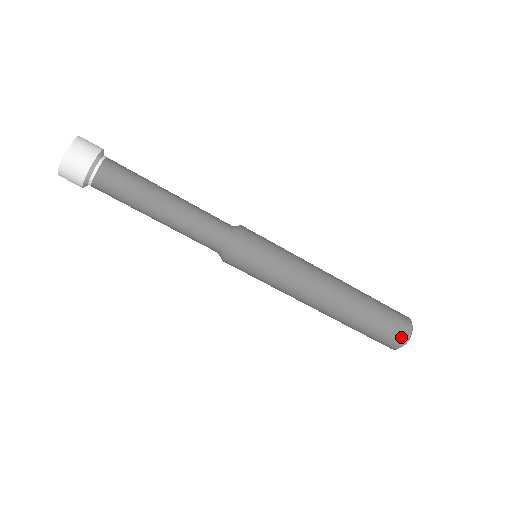
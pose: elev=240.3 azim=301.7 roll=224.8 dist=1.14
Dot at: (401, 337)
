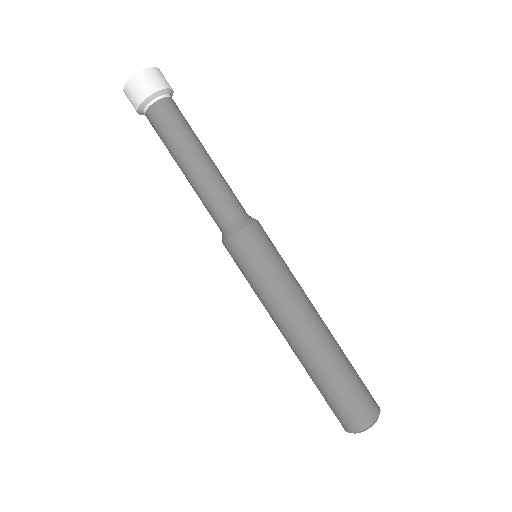
Dot at: (349, 424)
